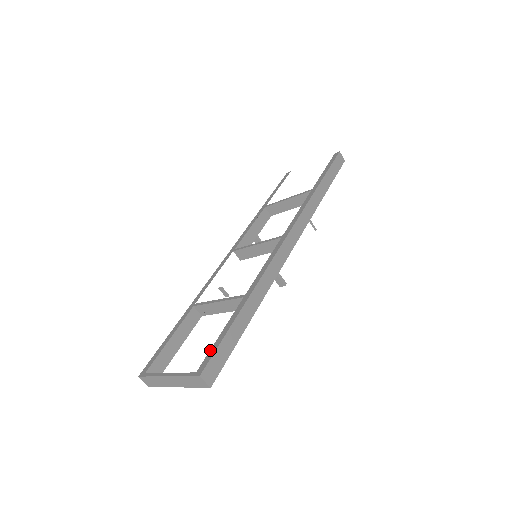
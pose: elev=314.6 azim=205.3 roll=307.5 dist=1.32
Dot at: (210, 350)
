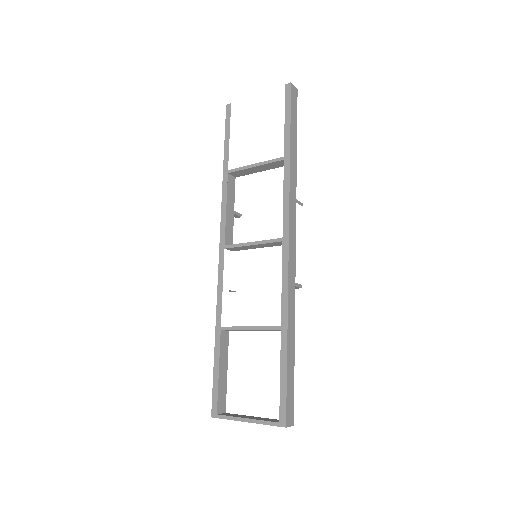
Dot at: (280, 397)
